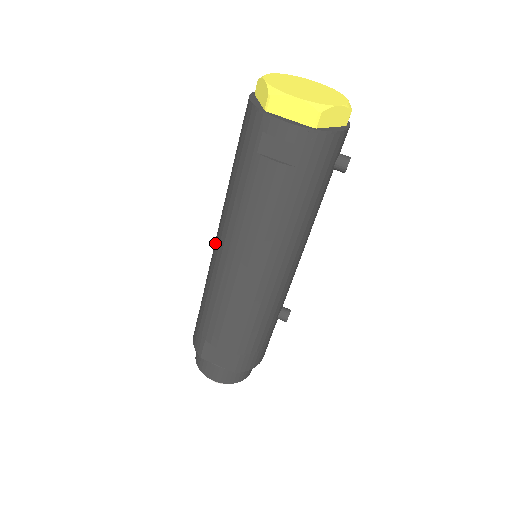
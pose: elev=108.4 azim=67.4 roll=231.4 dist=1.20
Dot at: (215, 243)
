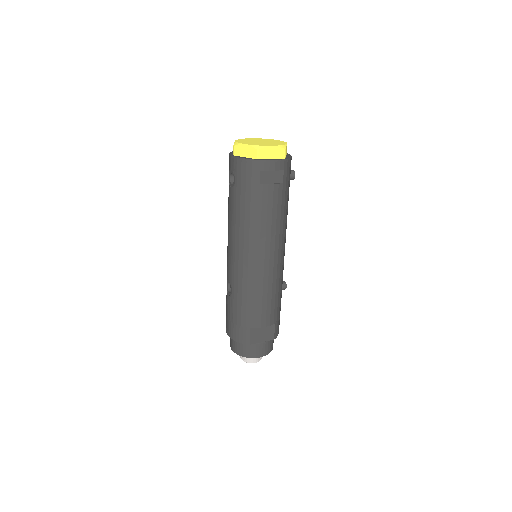
Dot at: (235, 258)
